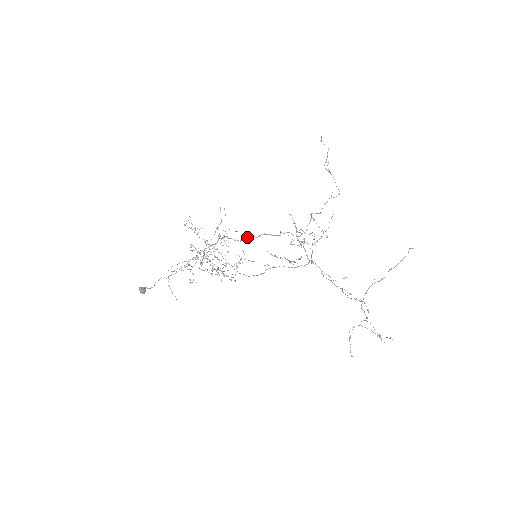
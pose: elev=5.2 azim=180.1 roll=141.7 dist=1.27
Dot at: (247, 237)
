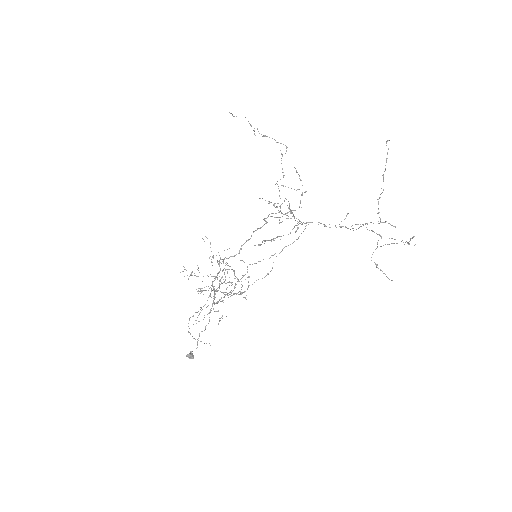
Dot at: (242, 245)
